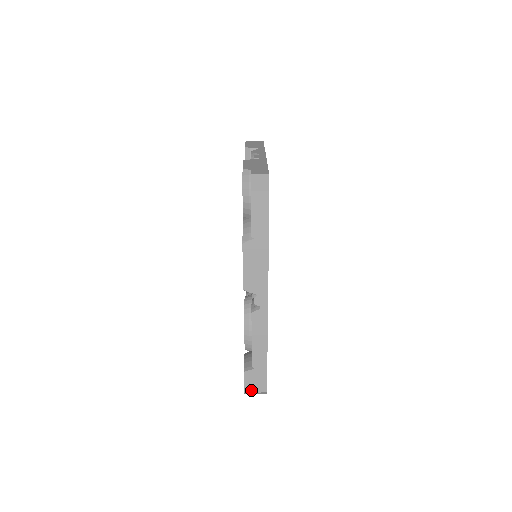
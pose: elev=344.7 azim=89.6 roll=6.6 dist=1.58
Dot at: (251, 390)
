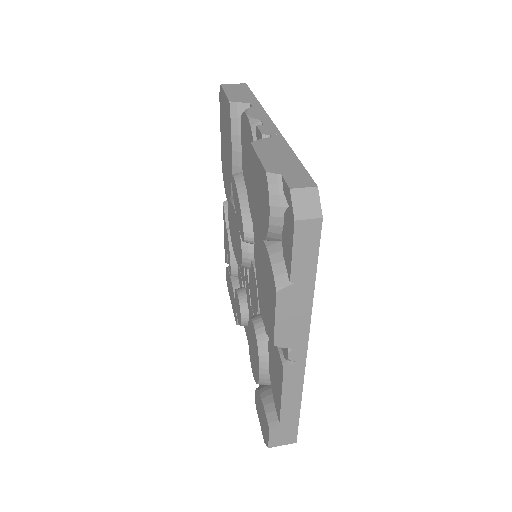
Dot at: (277, 444)
